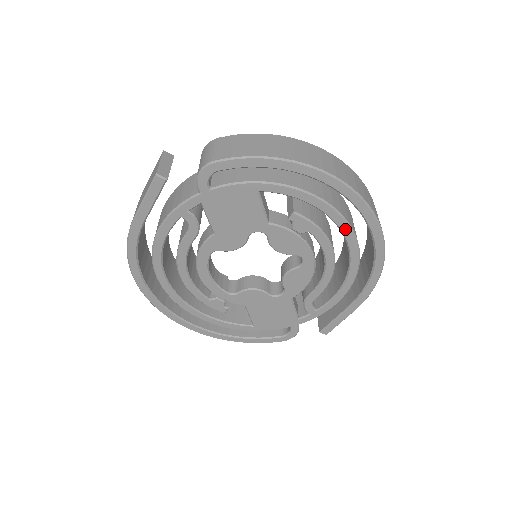
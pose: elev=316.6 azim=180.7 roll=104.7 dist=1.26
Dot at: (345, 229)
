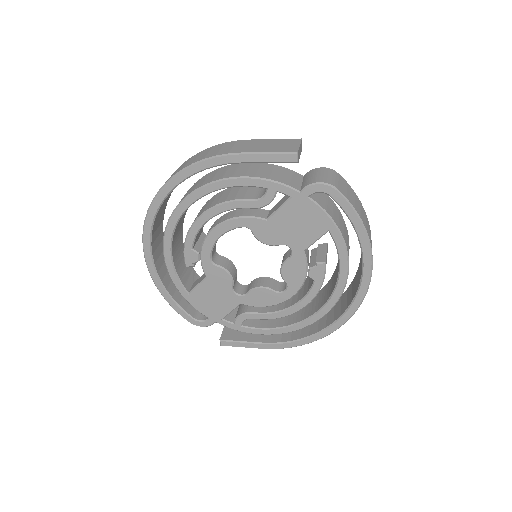
Dot at: (332, 301)
